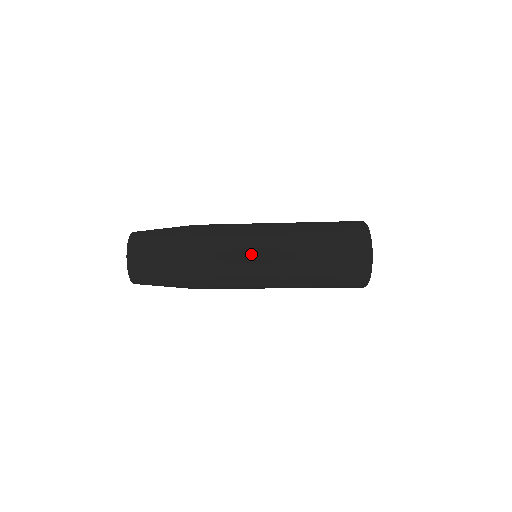
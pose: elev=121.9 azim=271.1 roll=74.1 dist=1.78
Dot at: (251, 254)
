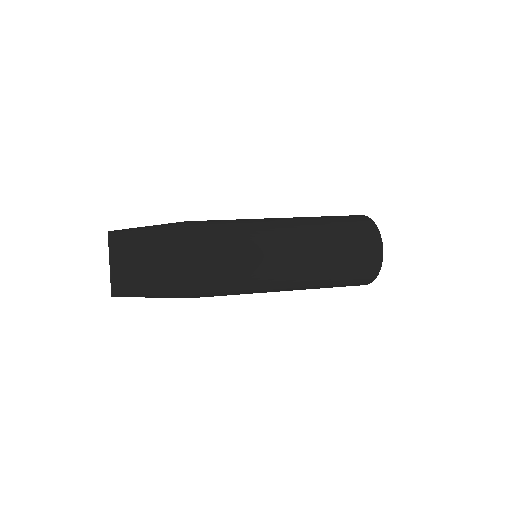
Dot at: (261, 239)
